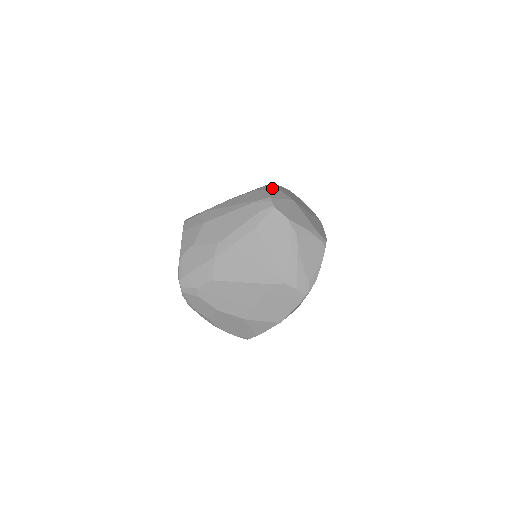
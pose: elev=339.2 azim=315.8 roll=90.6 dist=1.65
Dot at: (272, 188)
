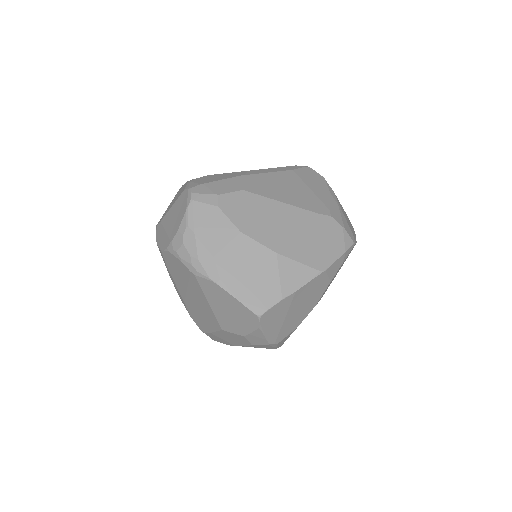
Dot at: occluded
